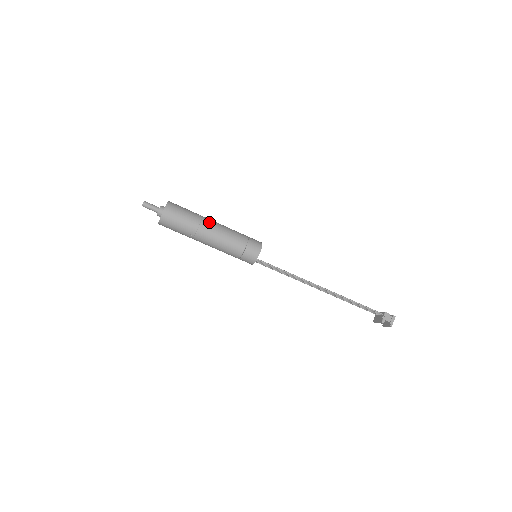
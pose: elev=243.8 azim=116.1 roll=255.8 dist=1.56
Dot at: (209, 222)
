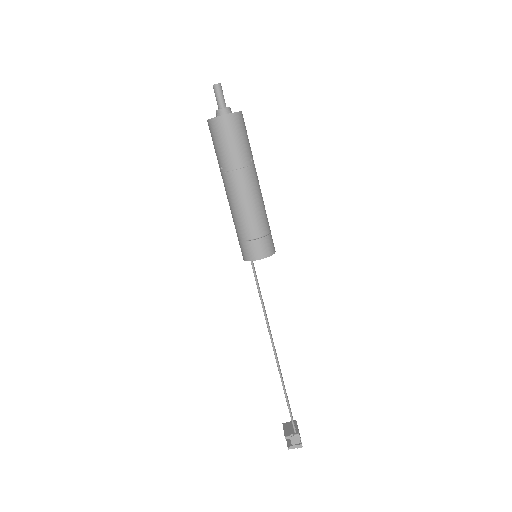
Dot at: (251, 177)
